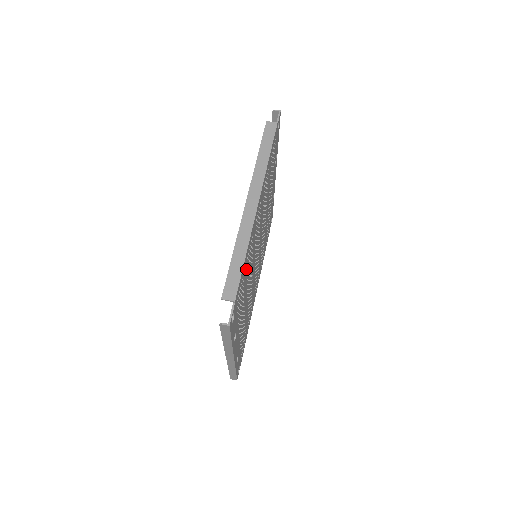
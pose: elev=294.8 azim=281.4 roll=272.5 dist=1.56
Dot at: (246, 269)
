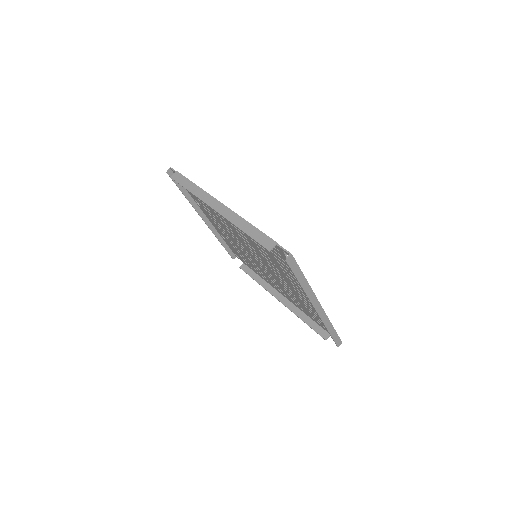
Dot at: occluded
